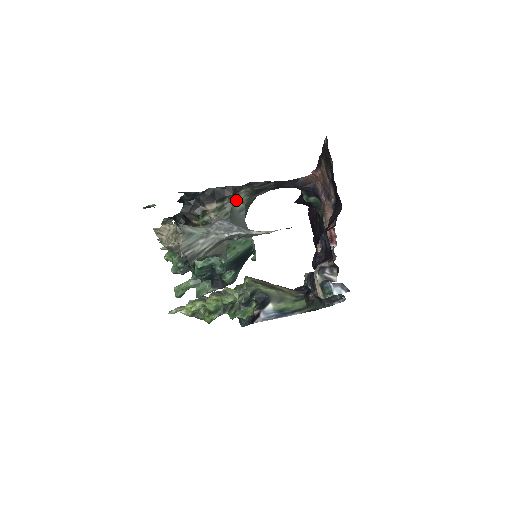
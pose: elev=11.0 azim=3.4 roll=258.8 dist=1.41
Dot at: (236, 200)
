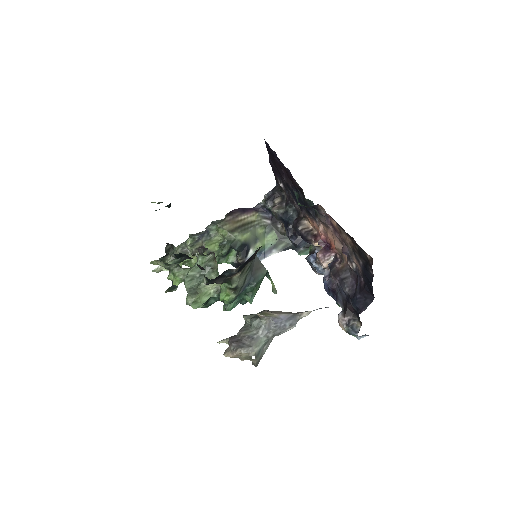
Dot at: occluded
